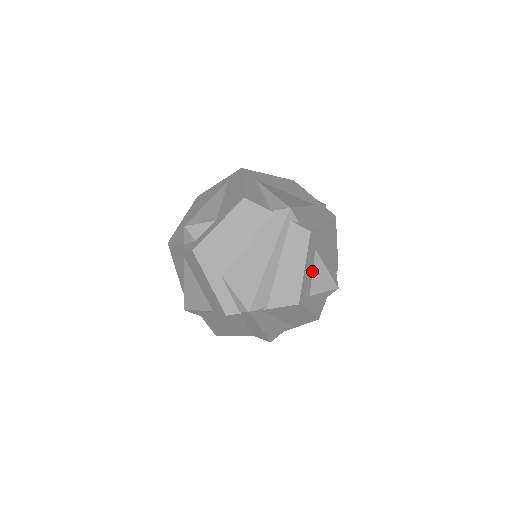
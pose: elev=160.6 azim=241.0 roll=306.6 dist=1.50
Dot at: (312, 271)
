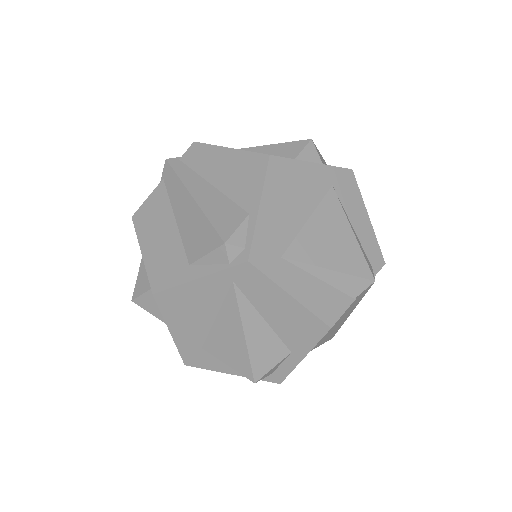
Dot at: occluded
